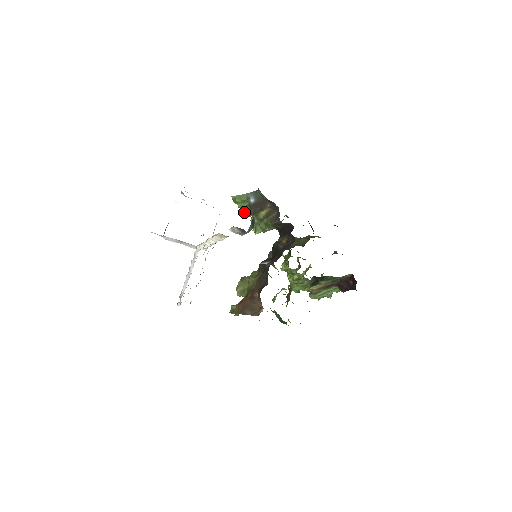
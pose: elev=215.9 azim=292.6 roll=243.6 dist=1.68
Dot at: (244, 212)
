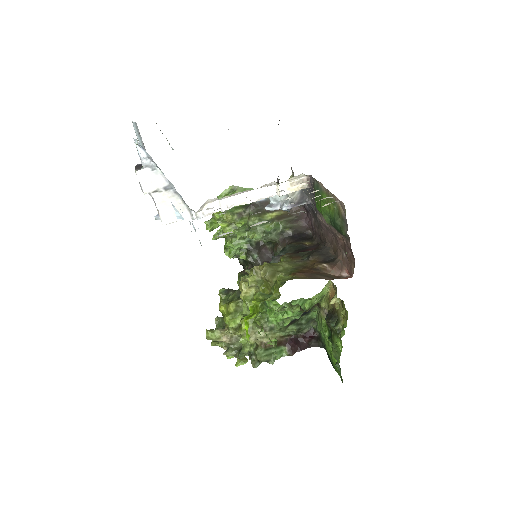
Dot at: (228, 213)
